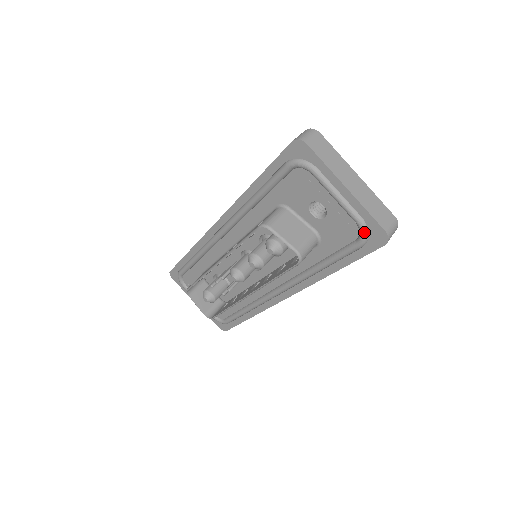
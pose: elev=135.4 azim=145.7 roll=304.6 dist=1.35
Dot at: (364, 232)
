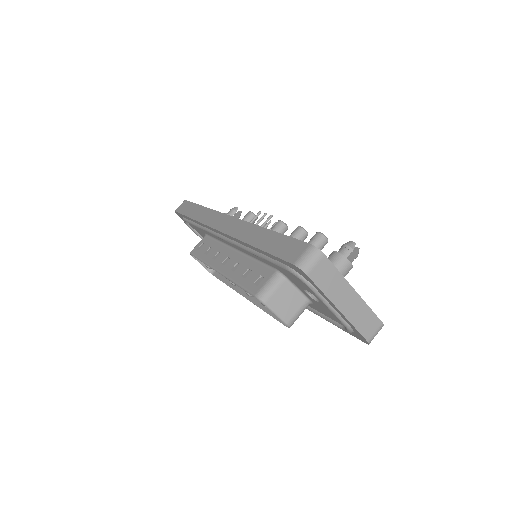
Dot at: (349, 331)
